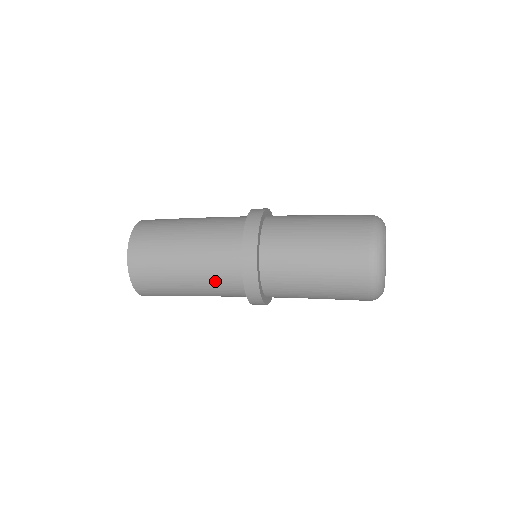
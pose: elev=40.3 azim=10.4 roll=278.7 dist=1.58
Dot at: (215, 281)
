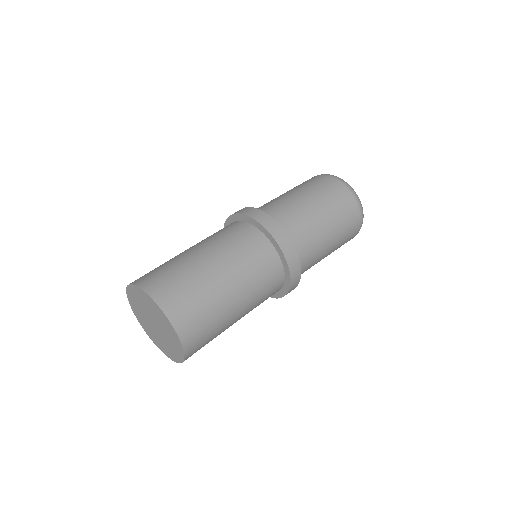
Dot at: (257, 276)
